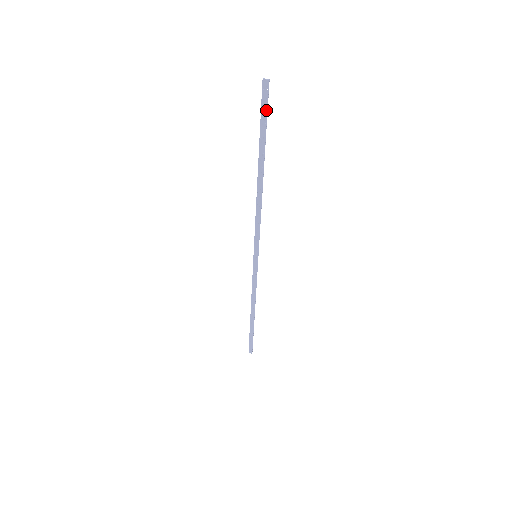
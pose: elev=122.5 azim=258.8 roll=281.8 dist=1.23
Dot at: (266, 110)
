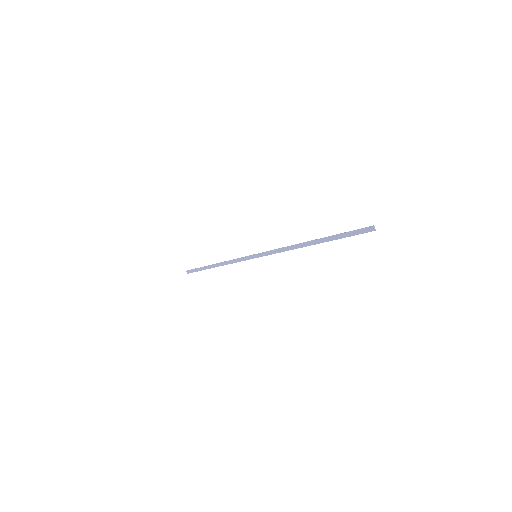
Dot at: (355, 234)
